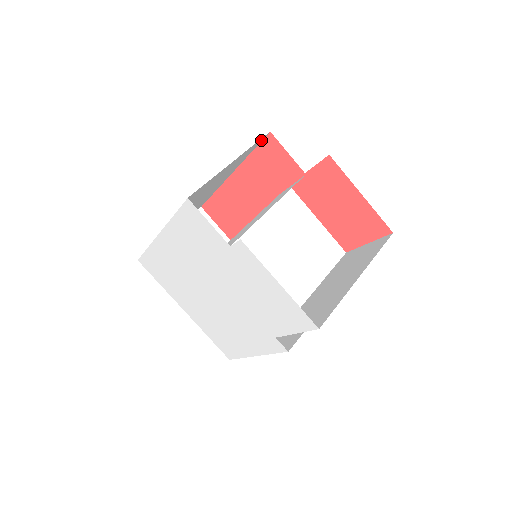
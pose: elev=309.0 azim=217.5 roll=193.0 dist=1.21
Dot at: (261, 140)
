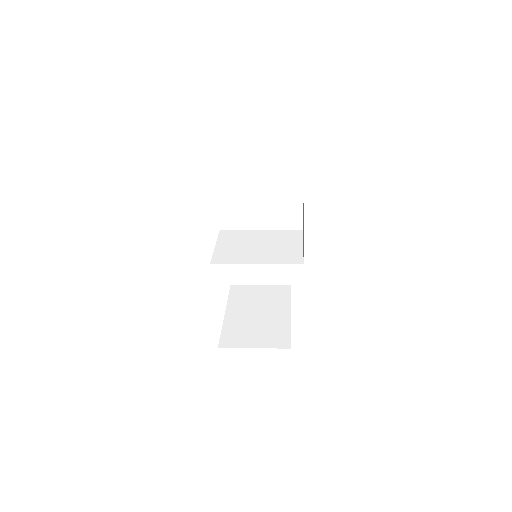
Dot at: occluded
